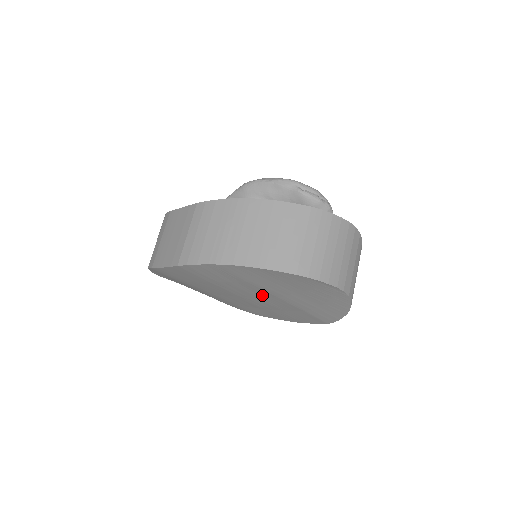
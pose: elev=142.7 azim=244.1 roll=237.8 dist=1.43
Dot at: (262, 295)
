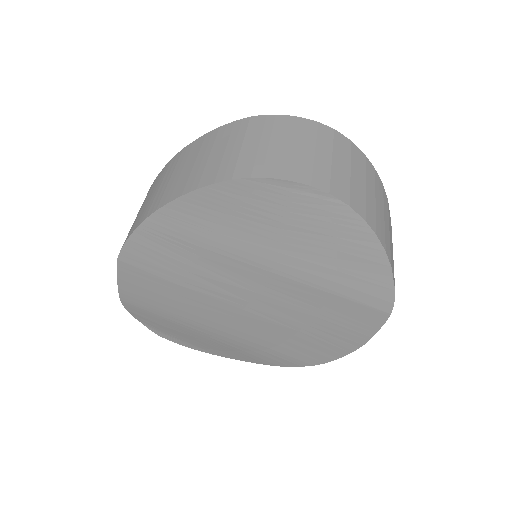
Dot at: (254, 282)
